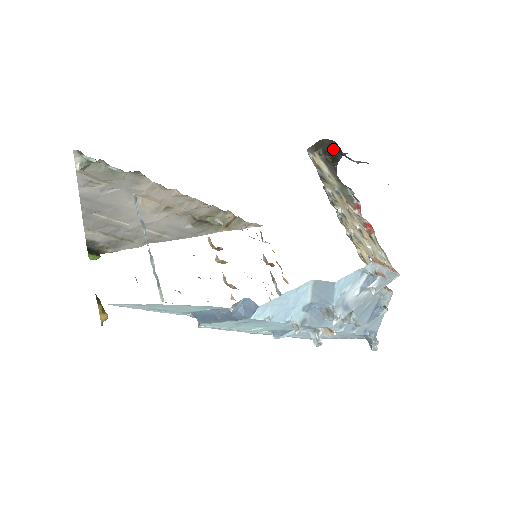
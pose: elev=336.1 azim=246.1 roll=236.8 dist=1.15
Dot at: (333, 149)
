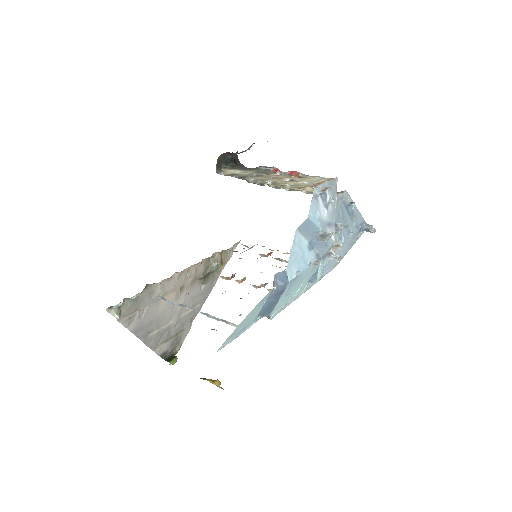
Dot at: (228, 157)
